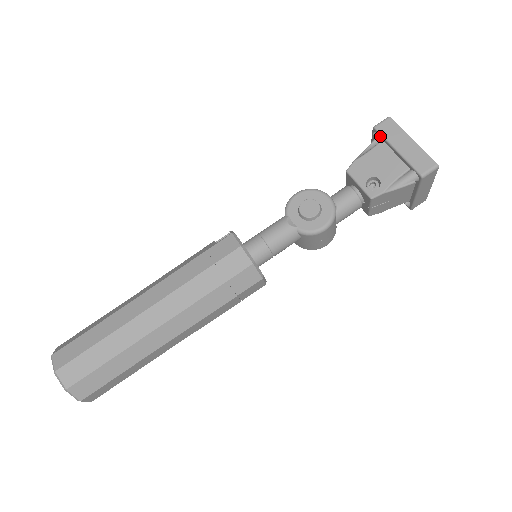
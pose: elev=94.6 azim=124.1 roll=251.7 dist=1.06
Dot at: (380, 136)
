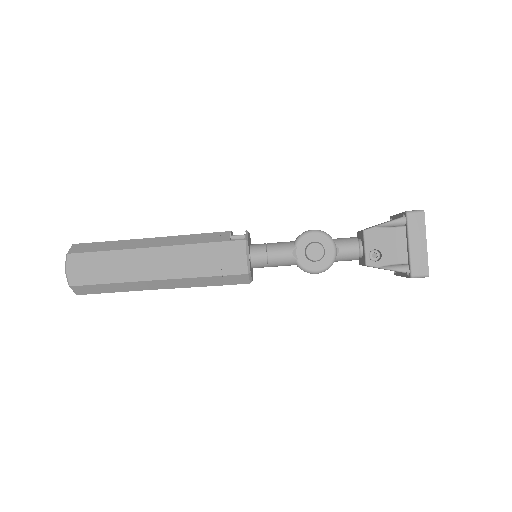
Dot at: (406, 223)
